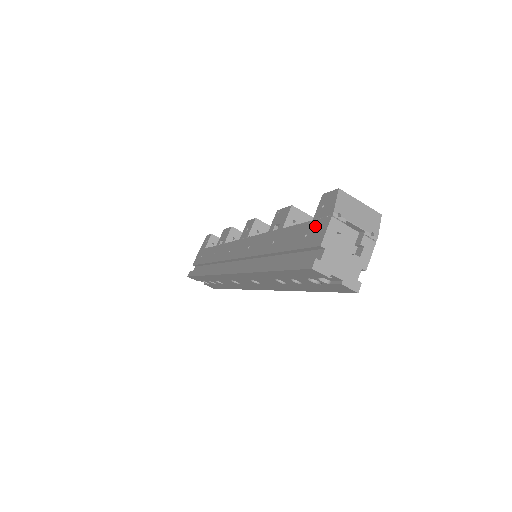
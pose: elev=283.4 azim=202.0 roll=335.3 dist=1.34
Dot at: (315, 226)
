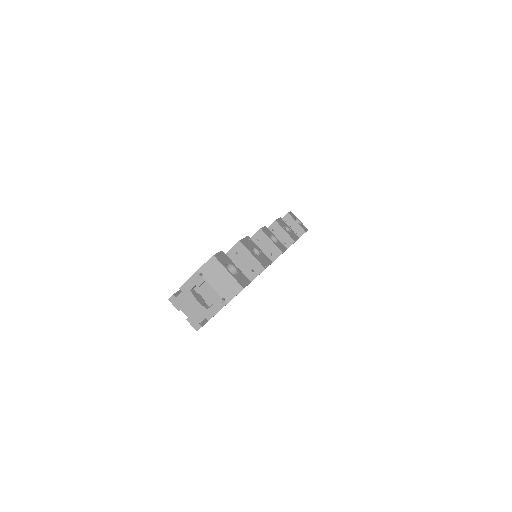
Dot at: occluded
